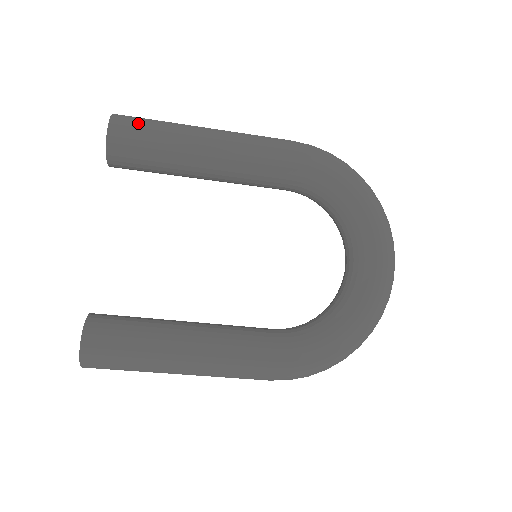
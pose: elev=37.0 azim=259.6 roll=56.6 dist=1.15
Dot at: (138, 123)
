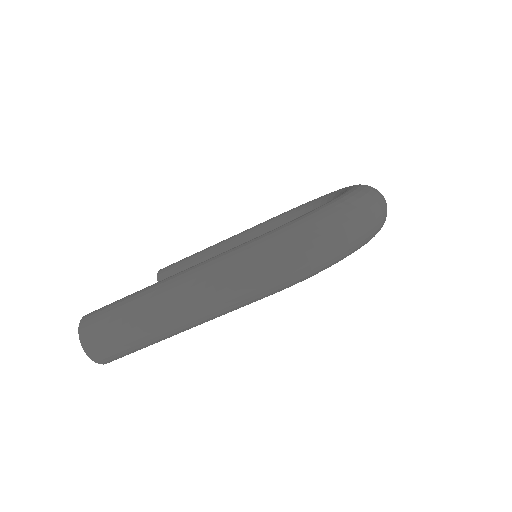
Dot at: occluded
